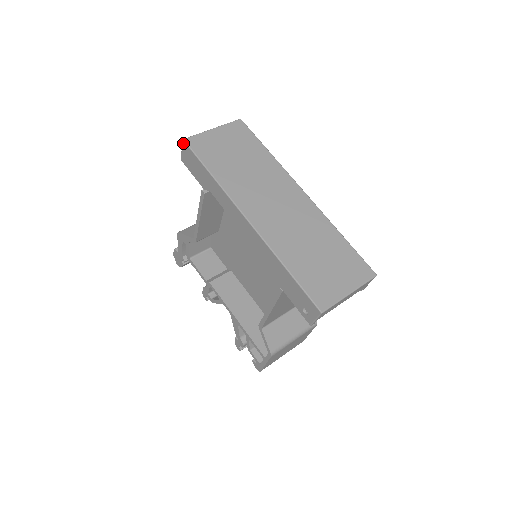
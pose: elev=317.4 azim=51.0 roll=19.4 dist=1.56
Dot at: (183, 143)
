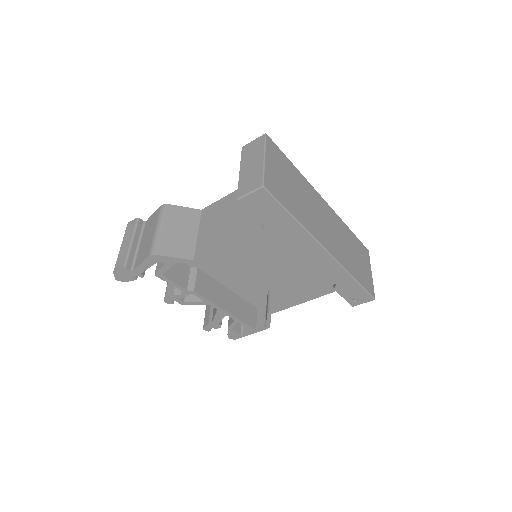
Dot at: (261, 189)
